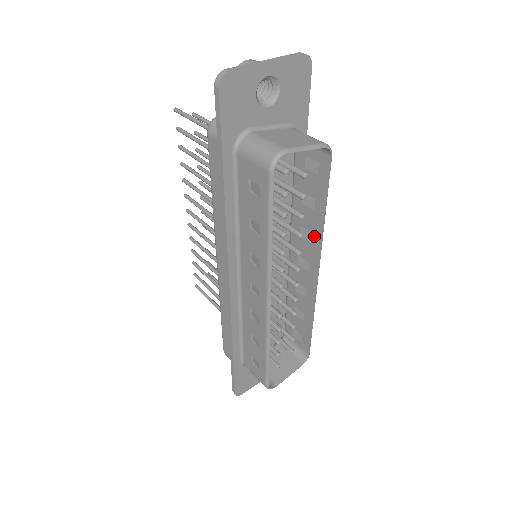
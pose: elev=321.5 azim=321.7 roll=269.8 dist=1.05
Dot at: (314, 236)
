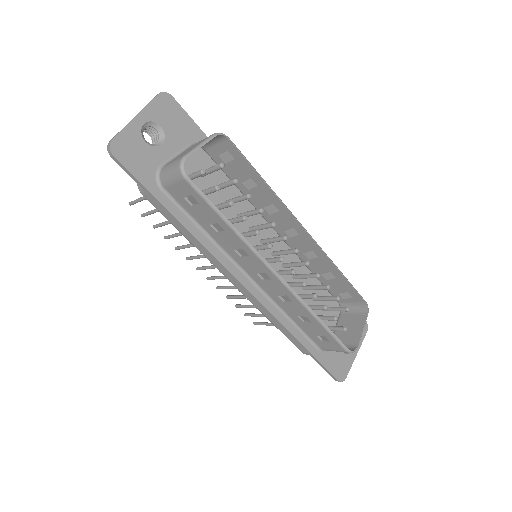
Dot at: (276, 205)
